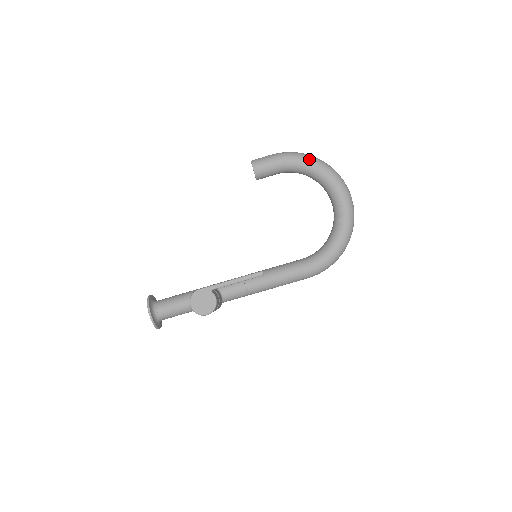
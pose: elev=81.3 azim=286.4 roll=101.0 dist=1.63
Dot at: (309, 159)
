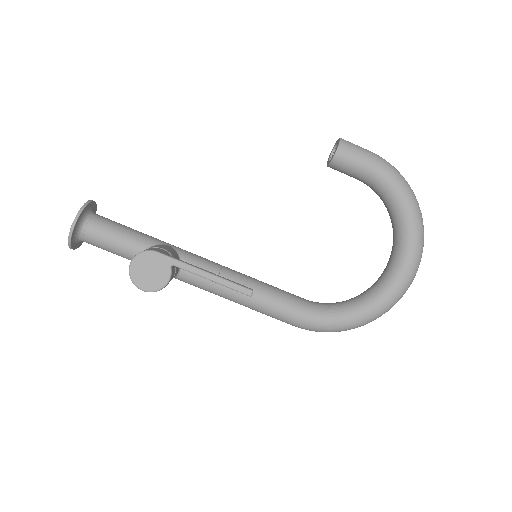
Dot at: (408, 193)
